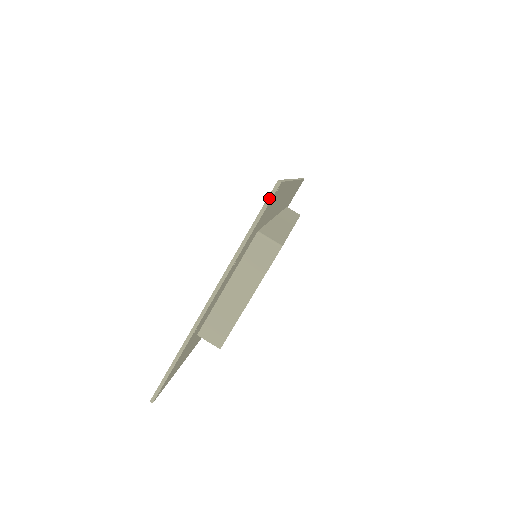
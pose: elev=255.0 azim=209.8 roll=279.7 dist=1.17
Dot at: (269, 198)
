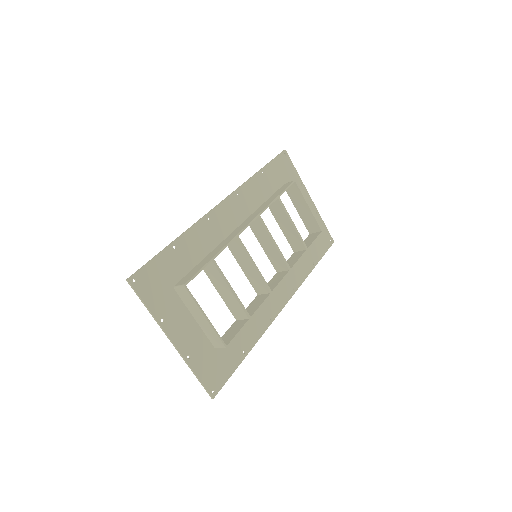
Dot at: (133, 289)
